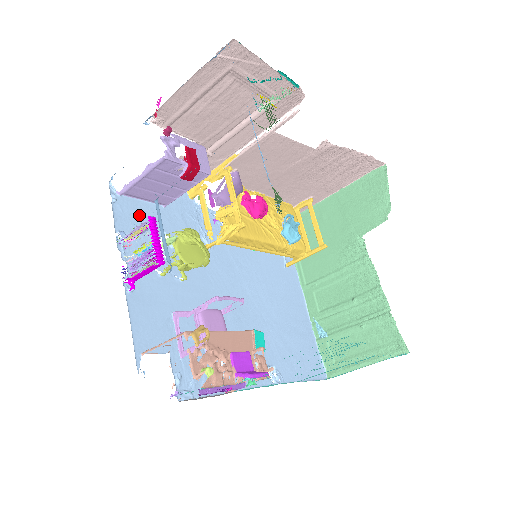
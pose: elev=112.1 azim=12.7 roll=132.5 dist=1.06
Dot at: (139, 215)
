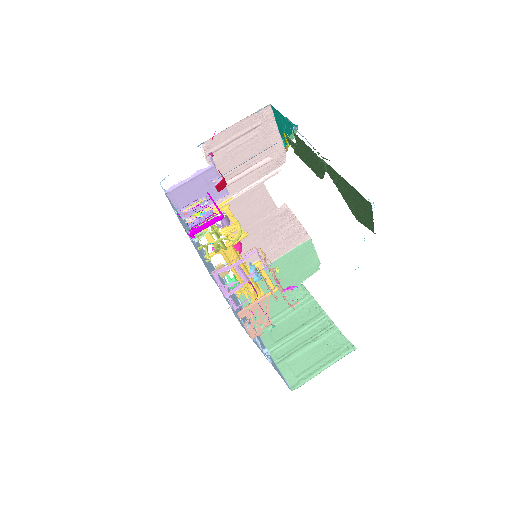
Dot at: (176, 211)
